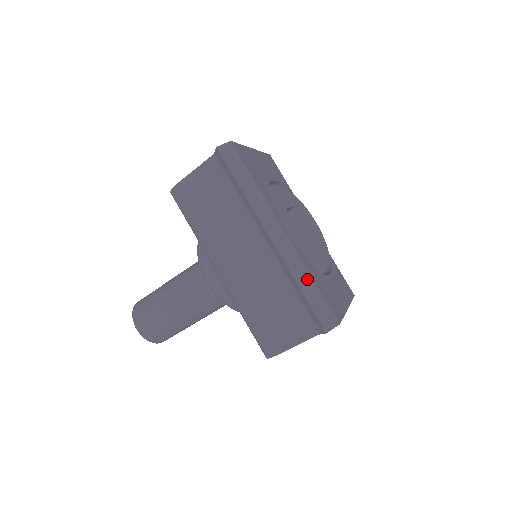
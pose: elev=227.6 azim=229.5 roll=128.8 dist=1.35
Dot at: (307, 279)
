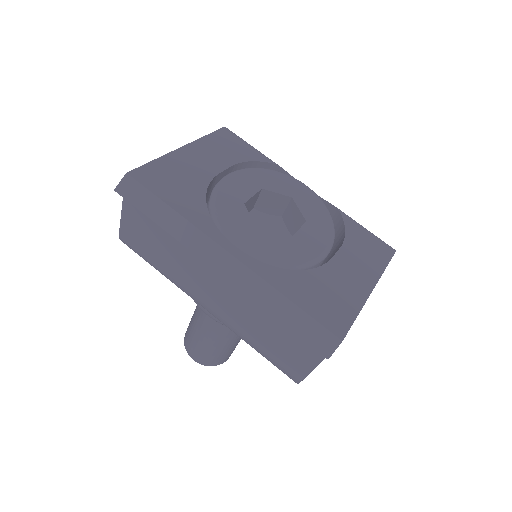
Dot at: (279, 301)
